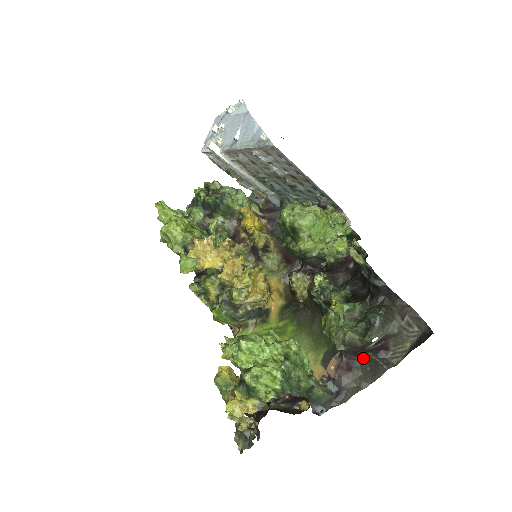
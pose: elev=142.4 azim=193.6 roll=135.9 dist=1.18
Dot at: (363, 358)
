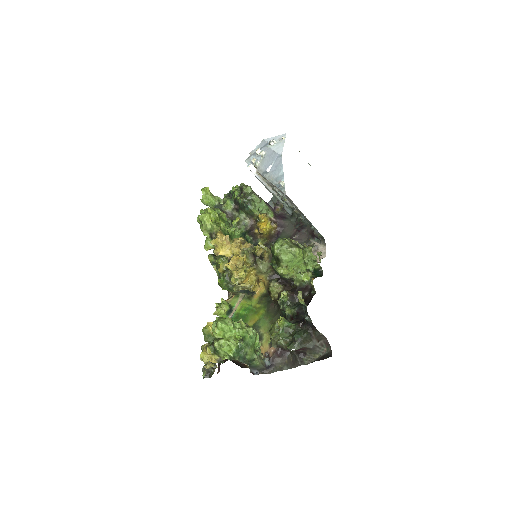
Dot at: (291, 352)
